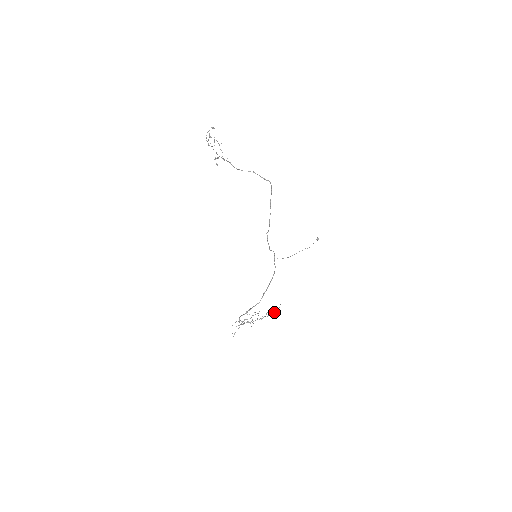
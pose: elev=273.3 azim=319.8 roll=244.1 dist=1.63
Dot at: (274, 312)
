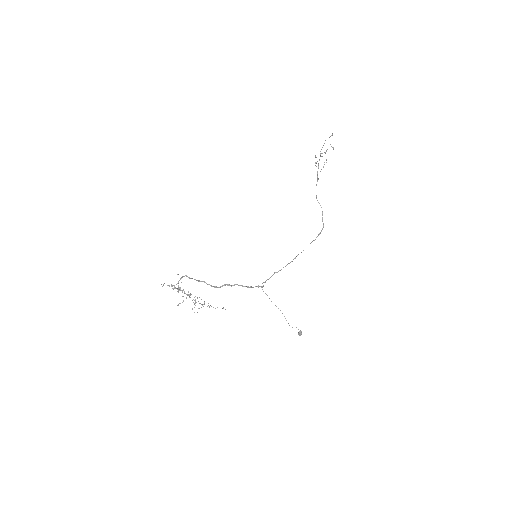
Dot at: occluded
